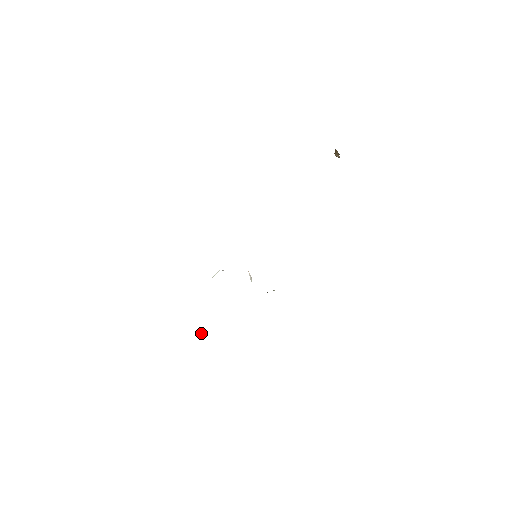
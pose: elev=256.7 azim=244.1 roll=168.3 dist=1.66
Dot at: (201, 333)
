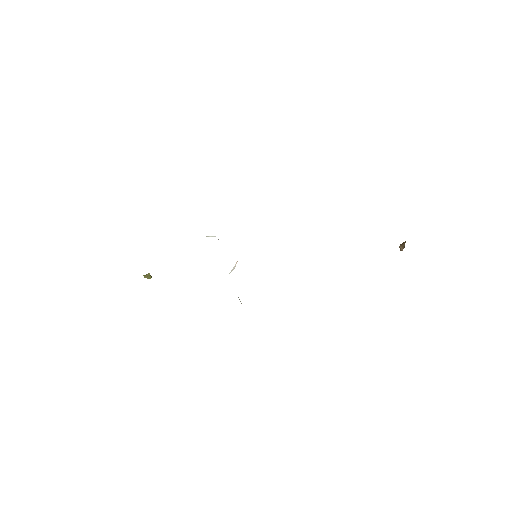
Dot at: (148, 275)
